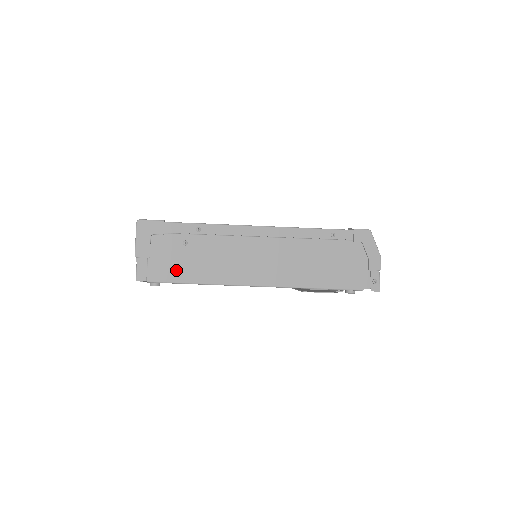
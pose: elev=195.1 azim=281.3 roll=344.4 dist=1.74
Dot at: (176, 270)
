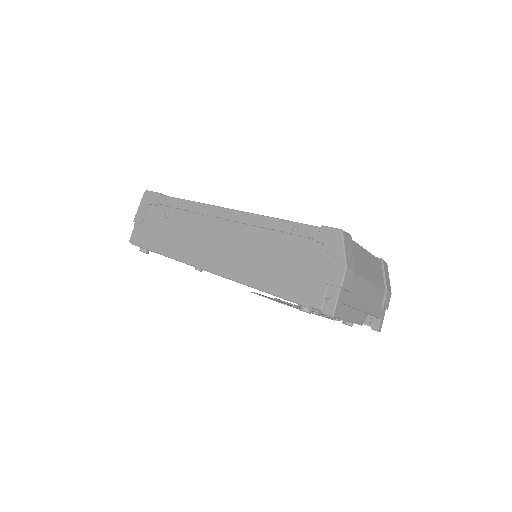
Dot at: (154, 239)
